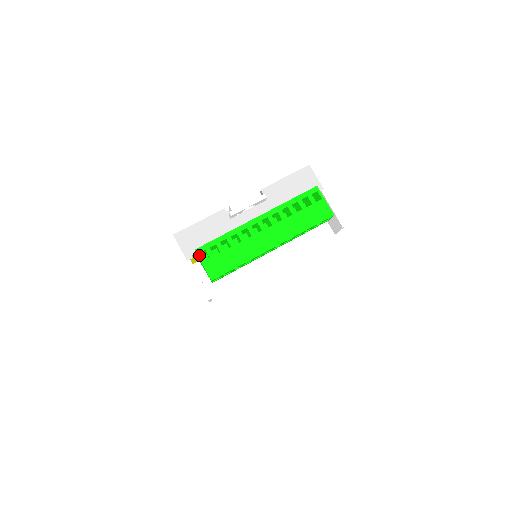
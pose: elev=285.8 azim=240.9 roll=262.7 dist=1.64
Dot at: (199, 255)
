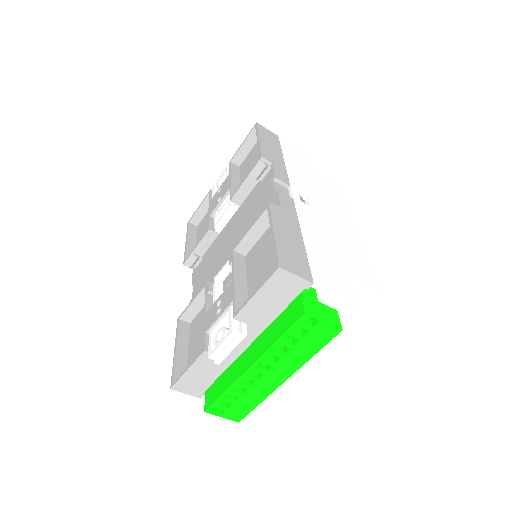
Dot at: (212, 413)
